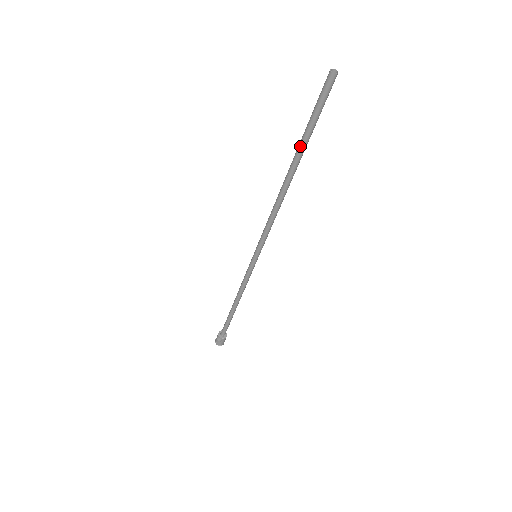
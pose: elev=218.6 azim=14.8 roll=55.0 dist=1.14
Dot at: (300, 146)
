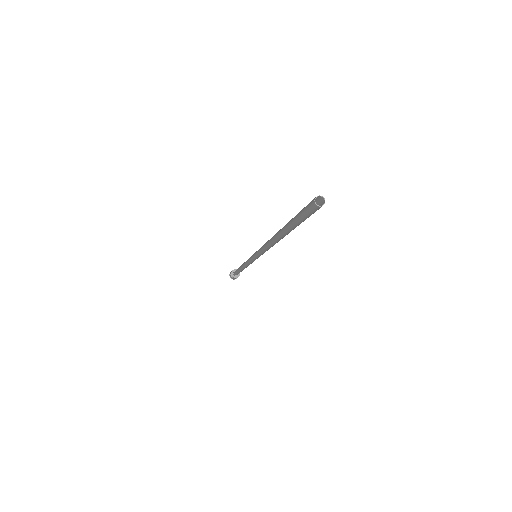
Dot at: (286, 226)
